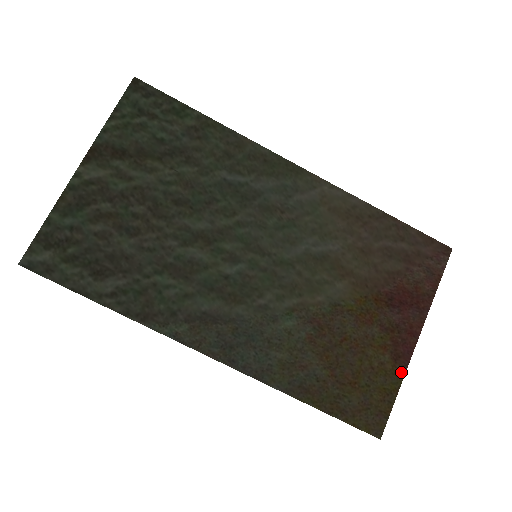
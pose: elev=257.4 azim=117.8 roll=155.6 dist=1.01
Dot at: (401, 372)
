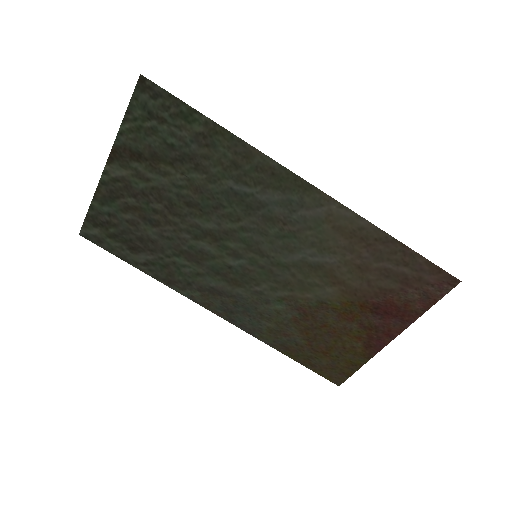
Dot at: (369, 356)
